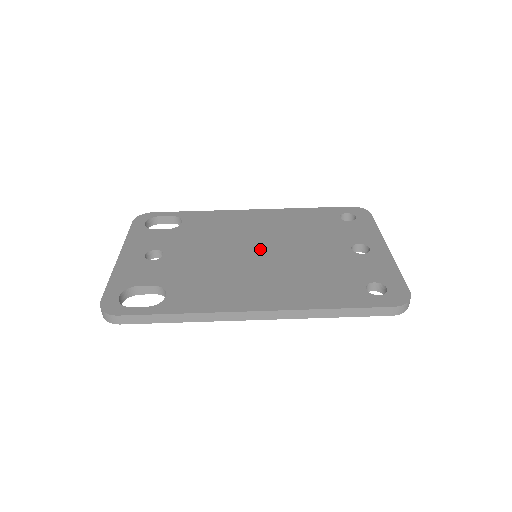
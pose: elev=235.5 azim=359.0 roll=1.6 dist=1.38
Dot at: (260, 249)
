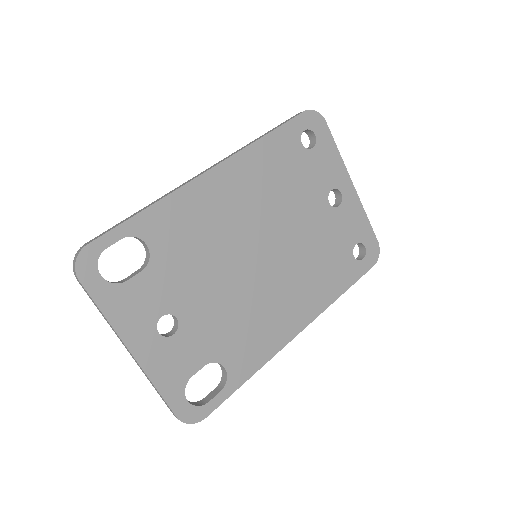
Dot at: (260, 250)
